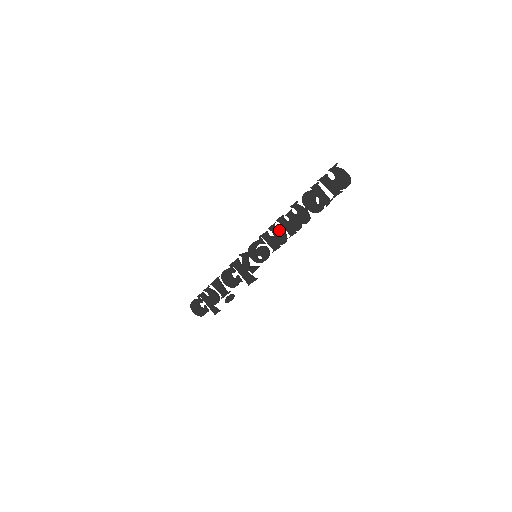
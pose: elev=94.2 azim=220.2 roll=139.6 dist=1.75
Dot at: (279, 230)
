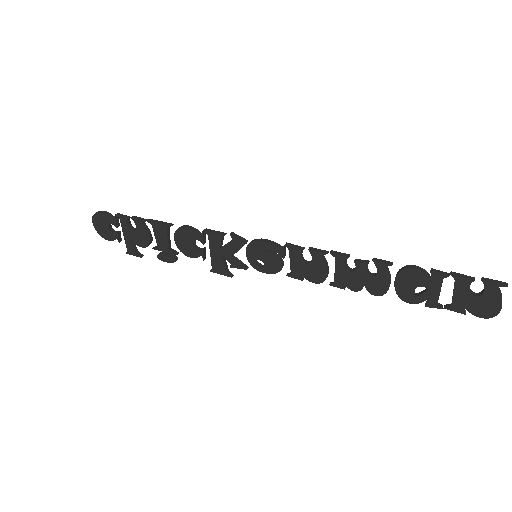
Dot at: (325, 266)
